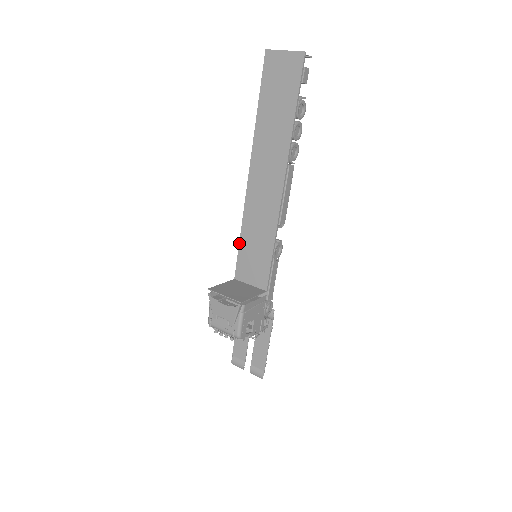
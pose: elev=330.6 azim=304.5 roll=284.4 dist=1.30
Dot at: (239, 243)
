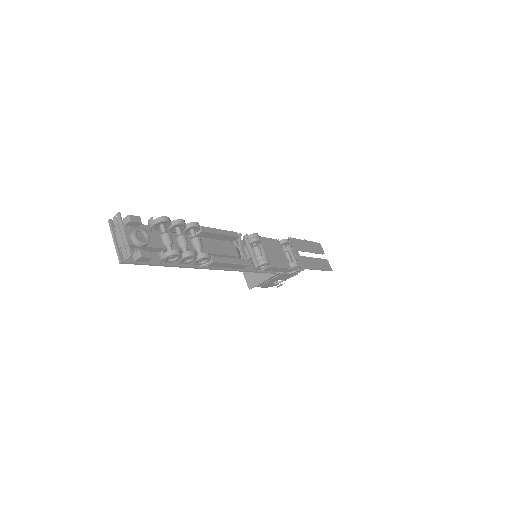
Dot at: (243, 241)
